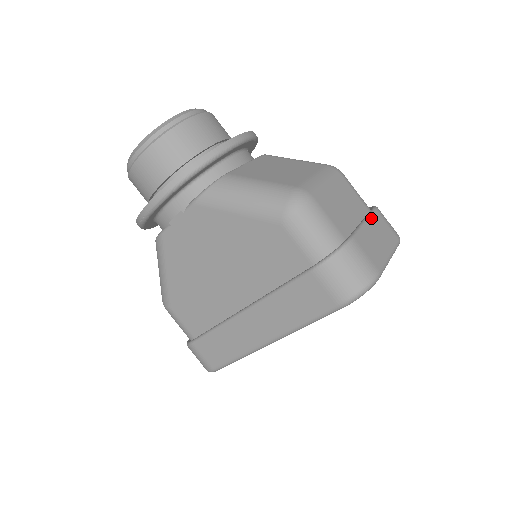
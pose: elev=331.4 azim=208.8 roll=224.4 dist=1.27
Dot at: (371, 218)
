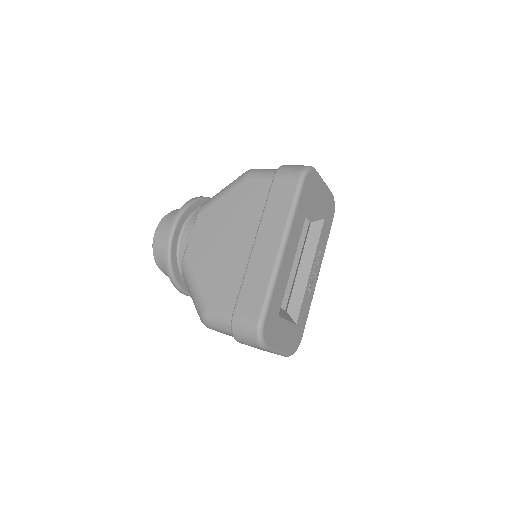
Dot at: occluded
